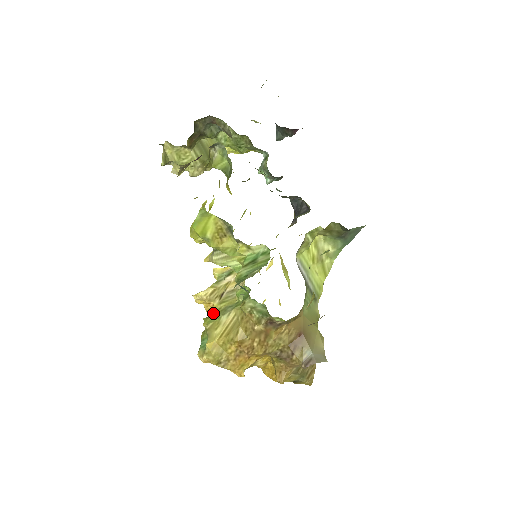
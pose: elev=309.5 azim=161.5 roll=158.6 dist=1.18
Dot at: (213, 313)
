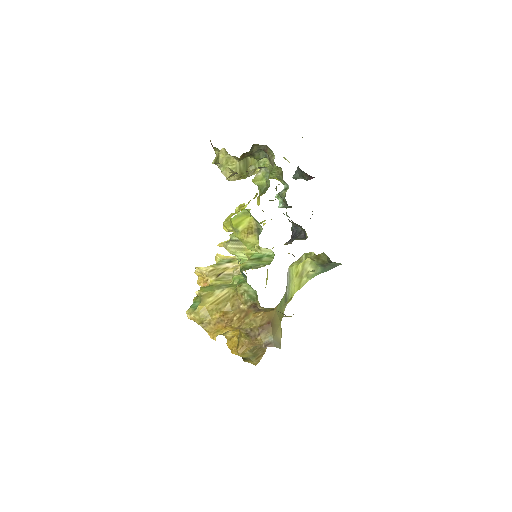
Dot at: occluded
